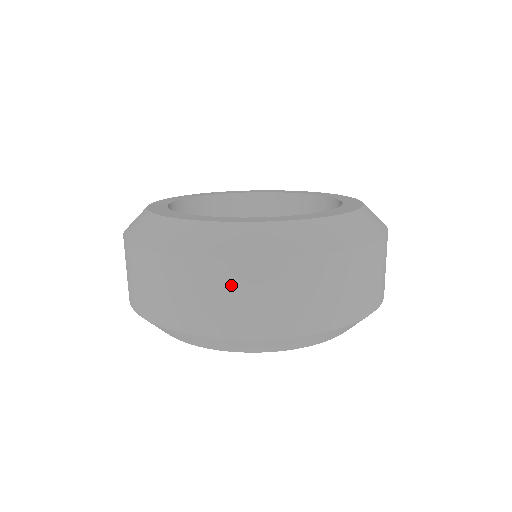
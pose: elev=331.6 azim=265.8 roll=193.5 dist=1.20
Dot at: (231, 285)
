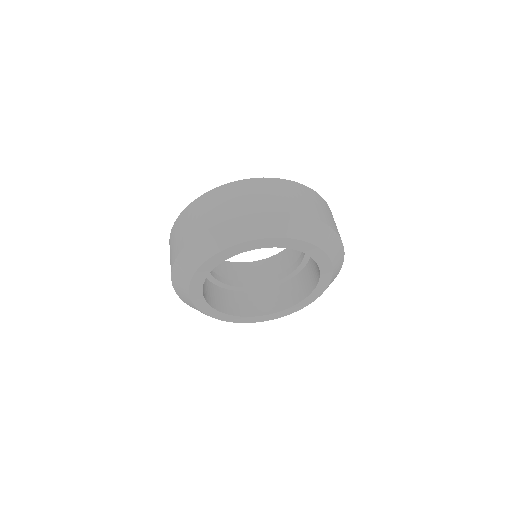
Dot at: (302, 193)
